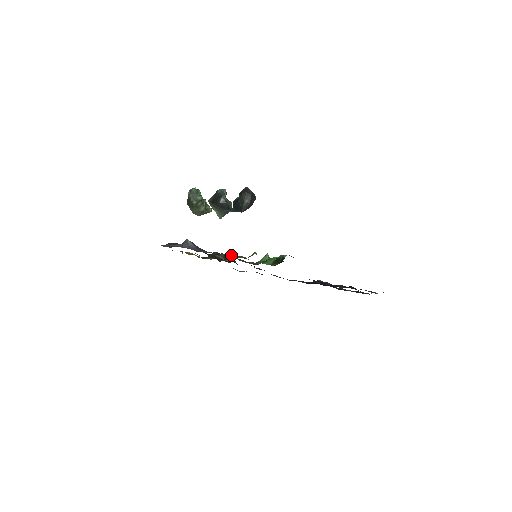
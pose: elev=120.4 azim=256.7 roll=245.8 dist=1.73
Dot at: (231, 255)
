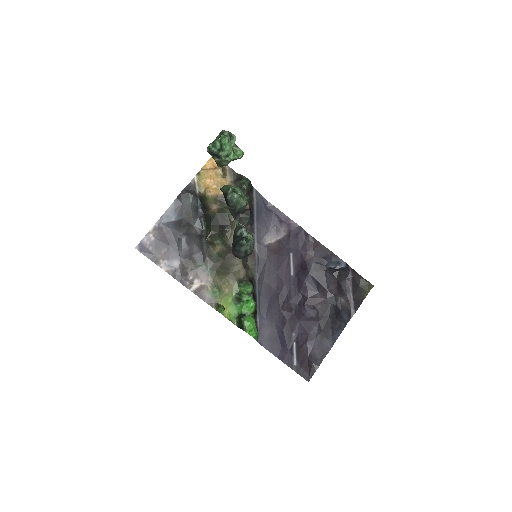
Dot at: (218, 271)
